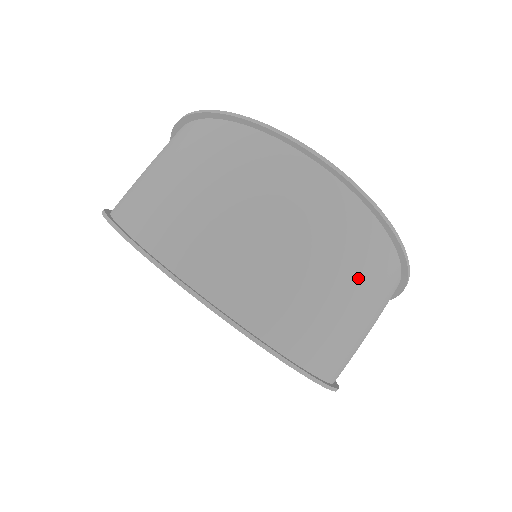
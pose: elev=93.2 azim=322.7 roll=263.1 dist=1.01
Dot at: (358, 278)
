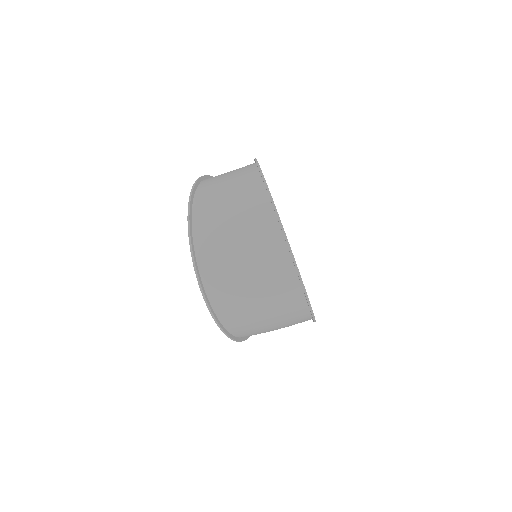
Dot at: (281, 321)
